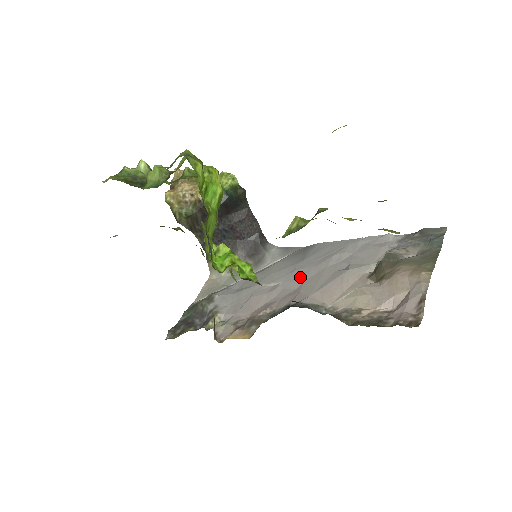
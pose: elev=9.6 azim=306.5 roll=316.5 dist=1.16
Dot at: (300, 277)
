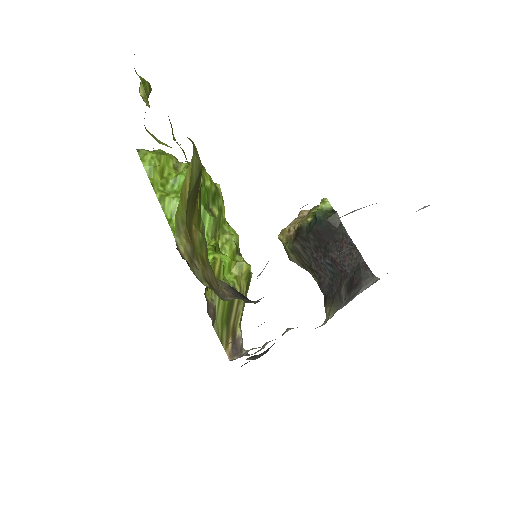
Dot at: occluded
